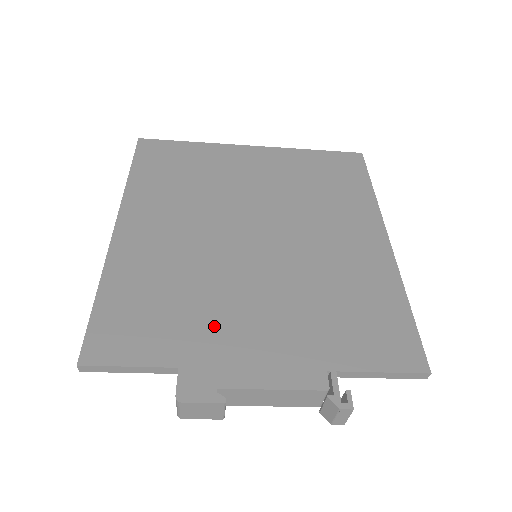
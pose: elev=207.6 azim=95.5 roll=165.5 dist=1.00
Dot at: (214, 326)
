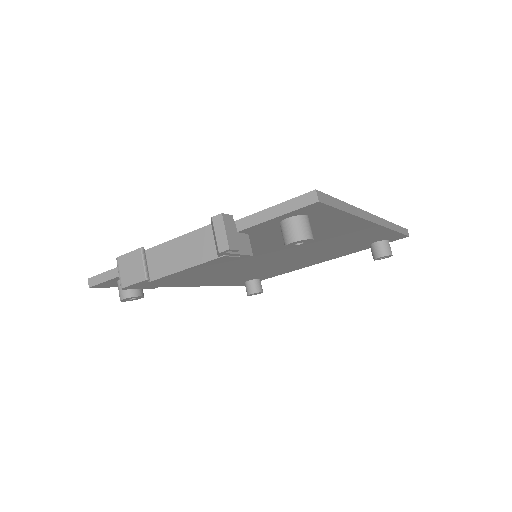
Dot at: occluded
